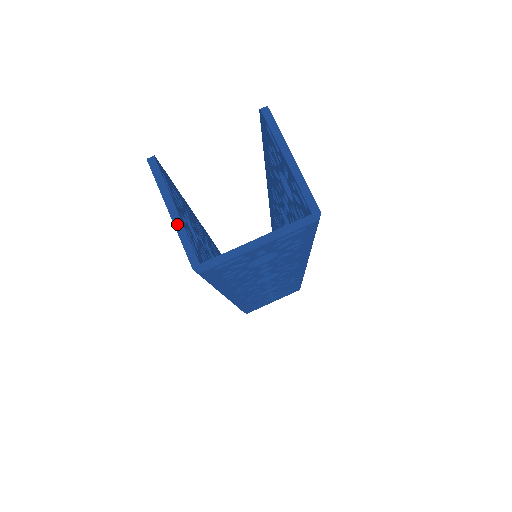
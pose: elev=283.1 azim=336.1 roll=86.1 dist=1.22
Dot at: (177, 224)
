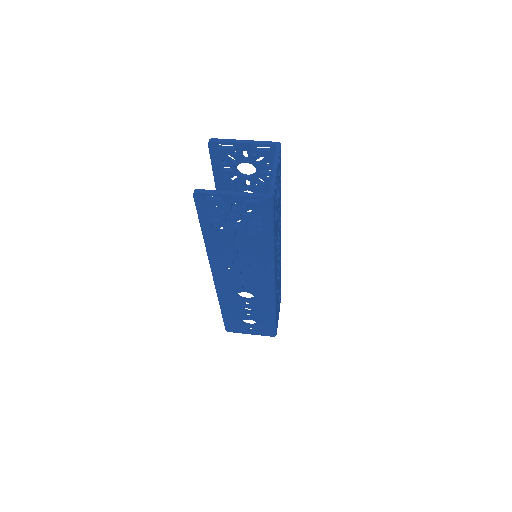
Dot at: (240, 194)
